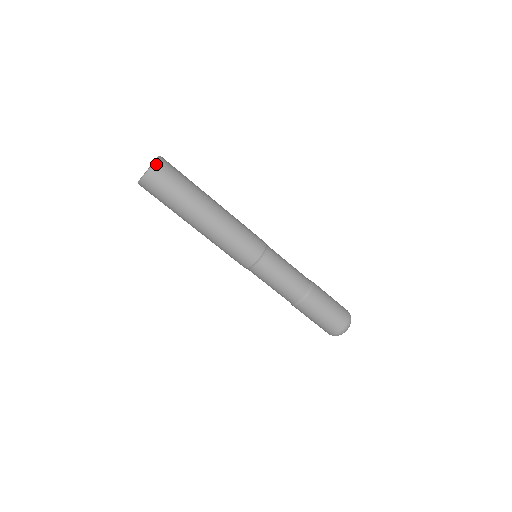
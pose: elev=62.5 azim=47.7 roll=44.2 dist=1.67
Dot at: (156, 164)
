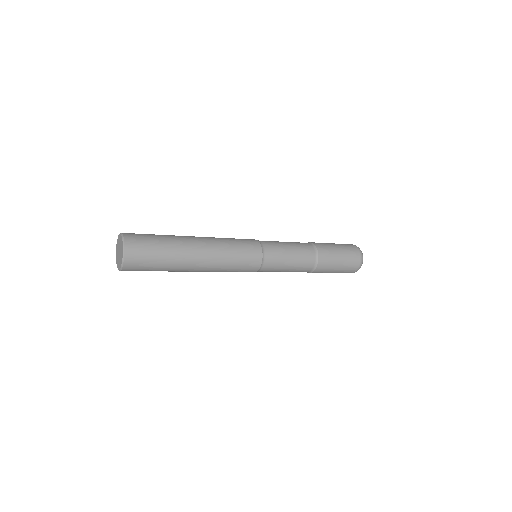
Dot at: occluded
